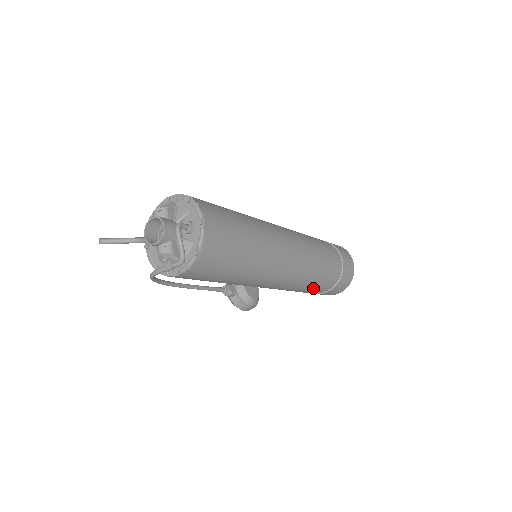
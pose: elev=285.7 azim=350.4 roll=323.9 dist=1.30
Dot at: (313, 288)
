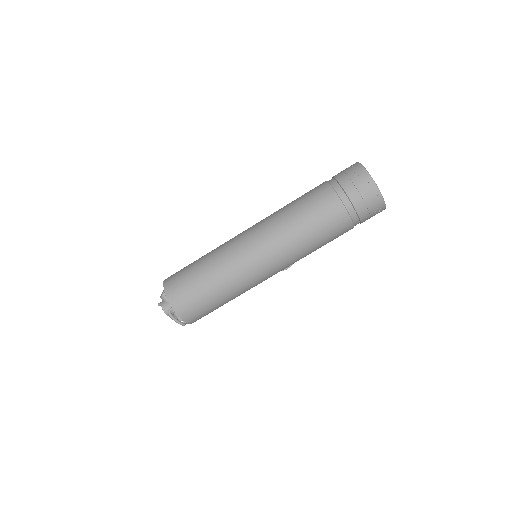
Dot at: (330, 241)
